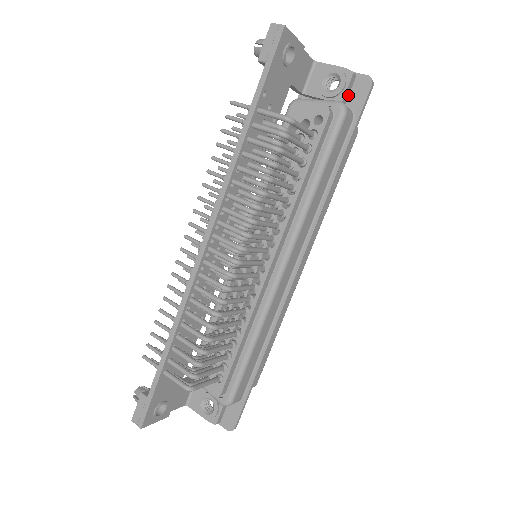
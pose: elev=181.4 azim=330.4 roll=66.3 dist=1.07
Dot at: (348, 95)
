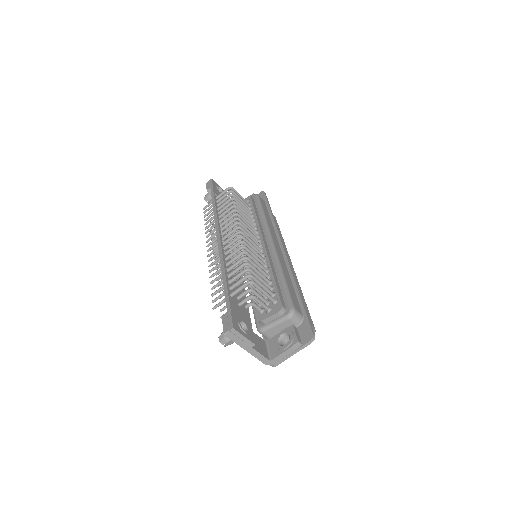
Dot at: occluded
